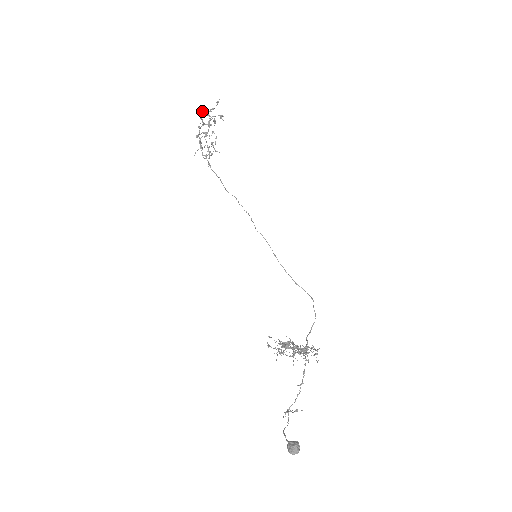
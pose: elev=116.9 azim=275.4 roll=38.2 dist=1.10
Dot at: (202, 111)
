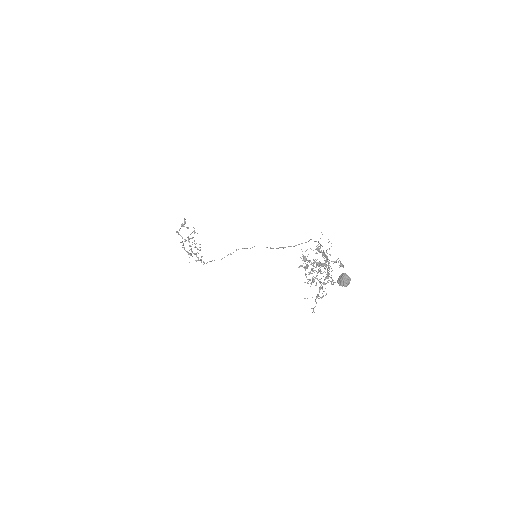
Dot at: (177, 231)
